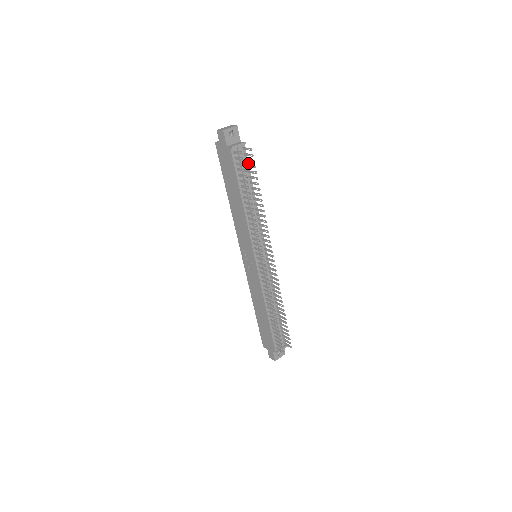
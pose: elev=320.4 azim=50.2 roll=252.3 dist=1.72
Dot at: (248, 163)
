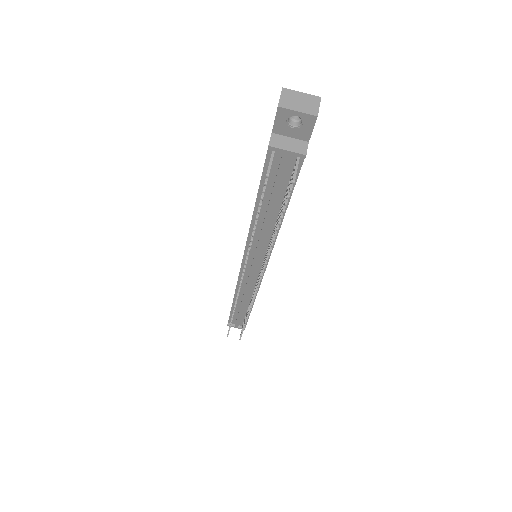
Dot at: occluded
